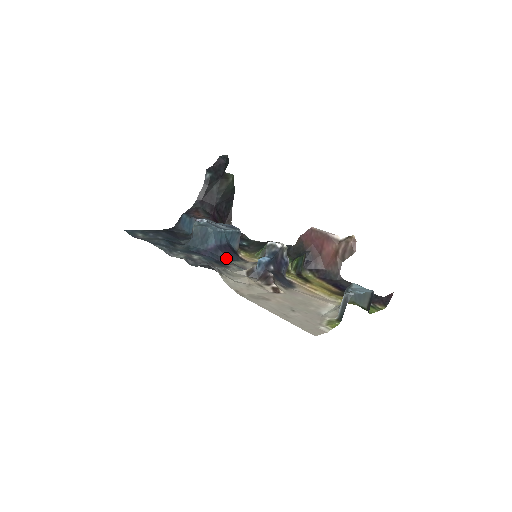
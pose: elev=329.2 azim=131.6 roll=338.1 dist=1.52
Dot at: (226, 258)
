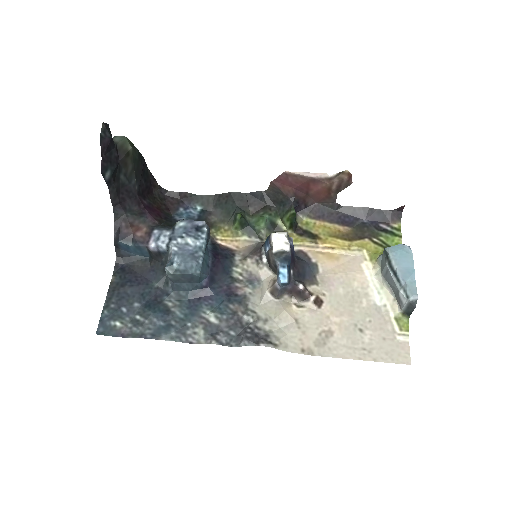
Dot at: (224, 276)
